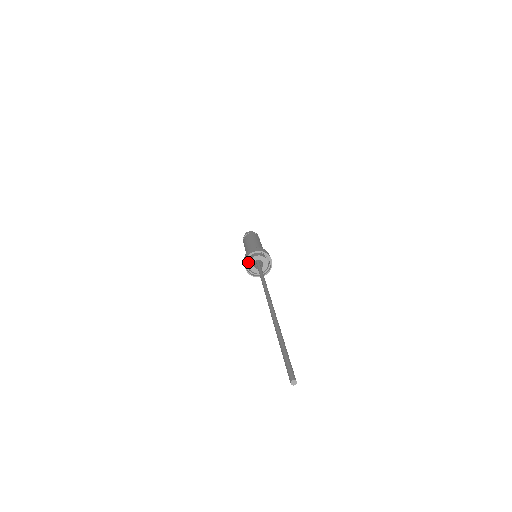
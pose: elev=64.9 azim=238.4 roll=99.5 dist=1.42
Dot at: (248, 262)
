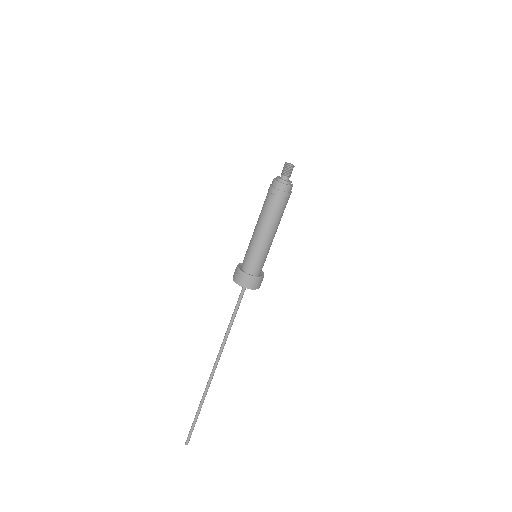
Dot at: occluded
